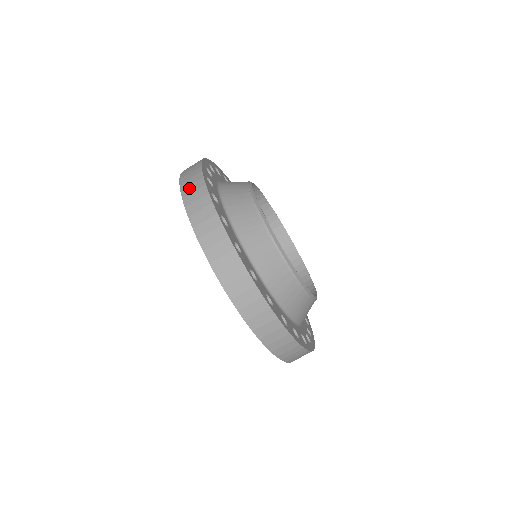
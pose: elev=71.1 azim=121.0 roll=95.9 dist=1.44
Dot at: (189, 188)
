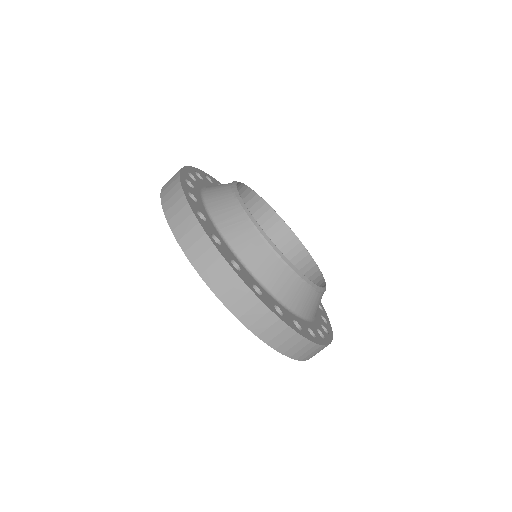
Dot at: occluded
